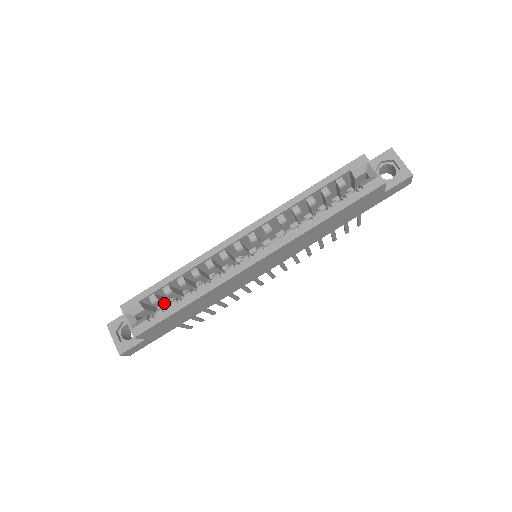
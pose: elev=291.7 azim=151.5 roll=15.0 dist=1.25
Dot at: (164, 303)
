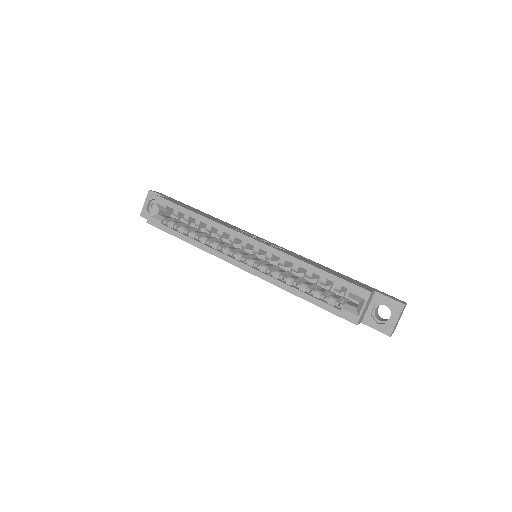
Dot at: occluded
